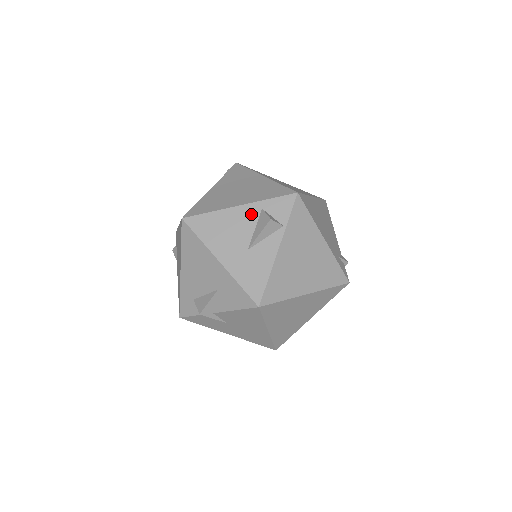
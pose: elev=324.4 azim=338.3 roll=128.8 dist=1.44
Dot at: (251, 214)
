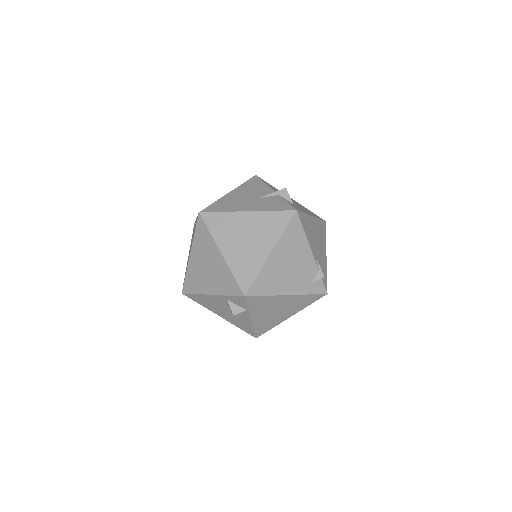
Dot at: (222, 300)
